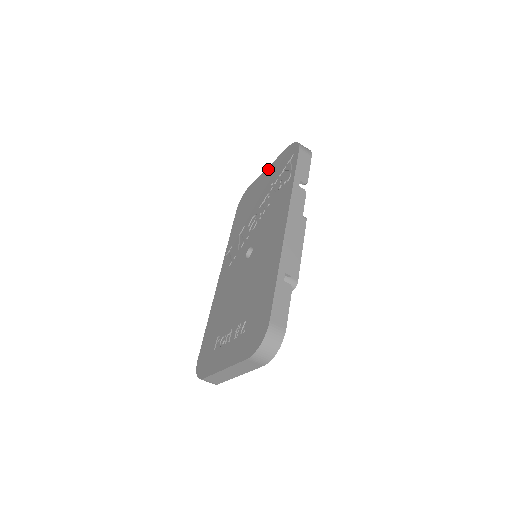
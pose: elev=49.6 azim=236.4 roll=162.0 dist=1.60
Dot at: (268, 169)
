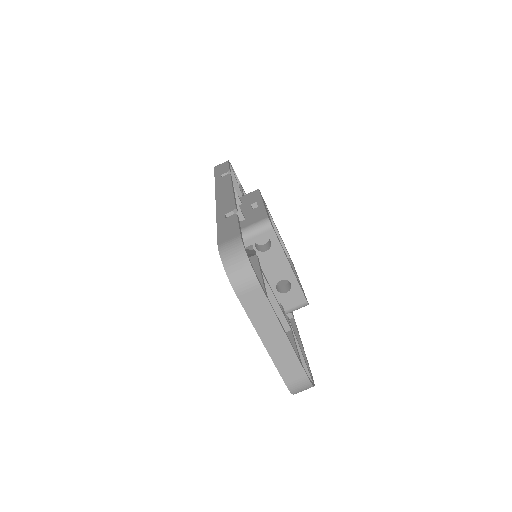
Dot at: occluded
